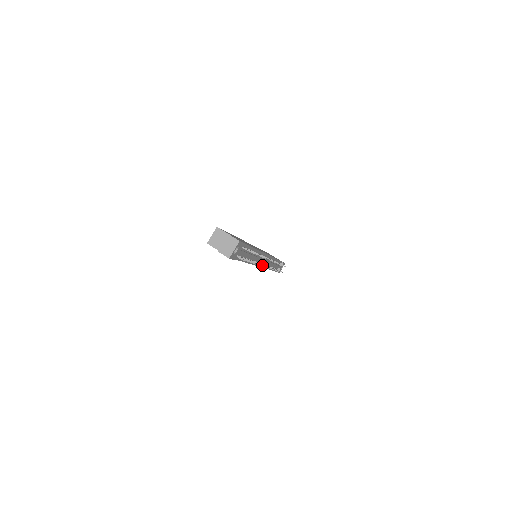
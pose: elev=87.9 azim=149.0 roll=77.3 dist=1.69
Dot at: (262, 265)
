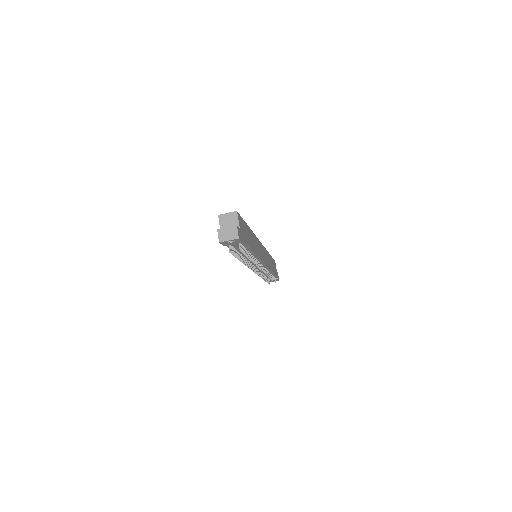
Dot at: (250, 267)
